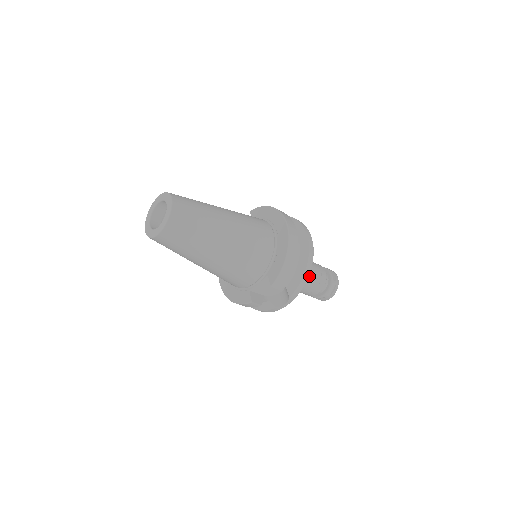
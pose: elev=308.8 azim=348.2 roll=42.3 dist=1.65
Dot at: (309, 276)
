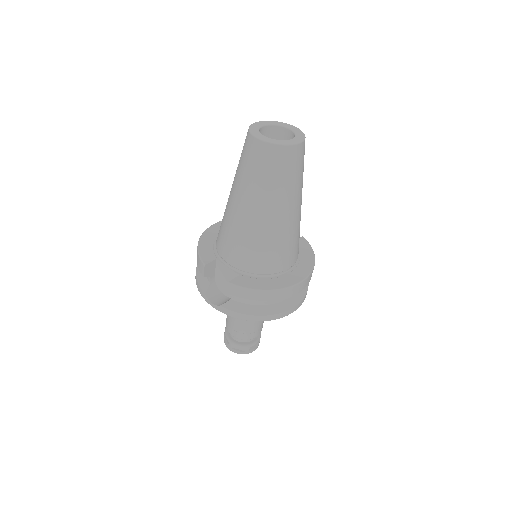
Dot at: occluded
